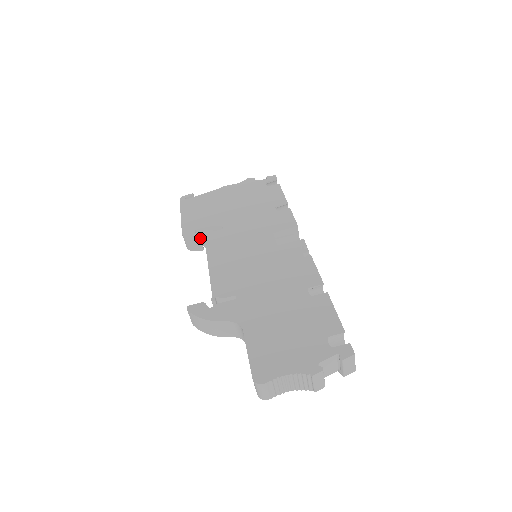
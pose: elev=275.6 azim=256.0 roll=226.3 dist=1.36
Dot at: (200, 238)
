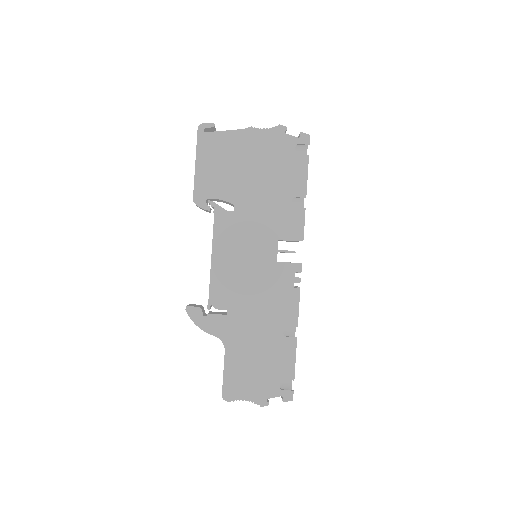
Dot at: (210, 210)
